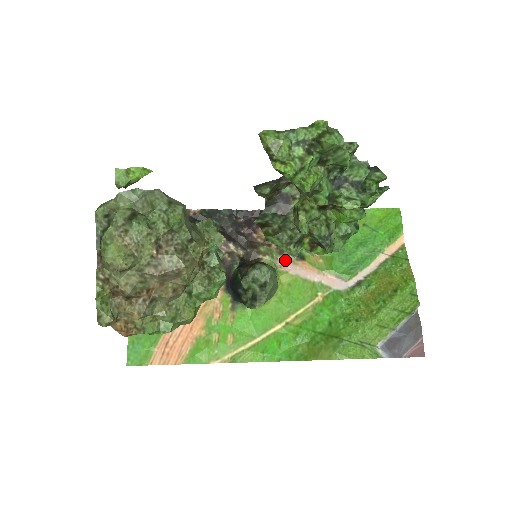
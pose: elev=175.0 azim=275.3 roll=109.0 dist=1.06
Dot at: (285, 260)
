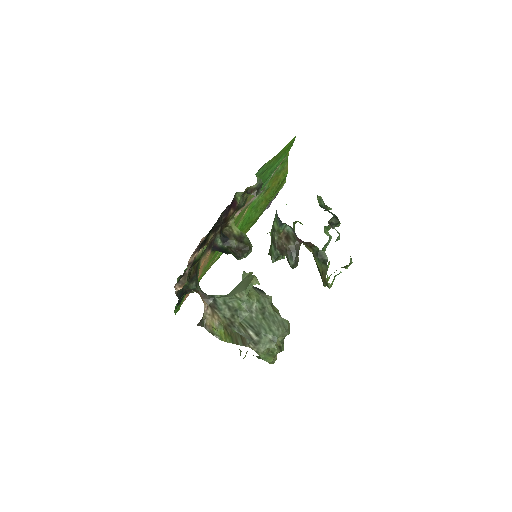
Dot at: (238, 211)
